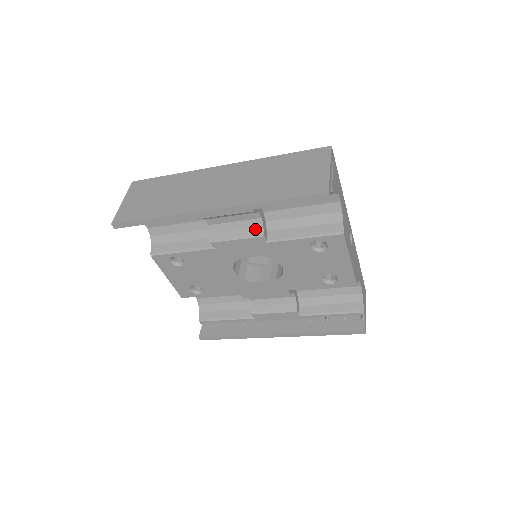
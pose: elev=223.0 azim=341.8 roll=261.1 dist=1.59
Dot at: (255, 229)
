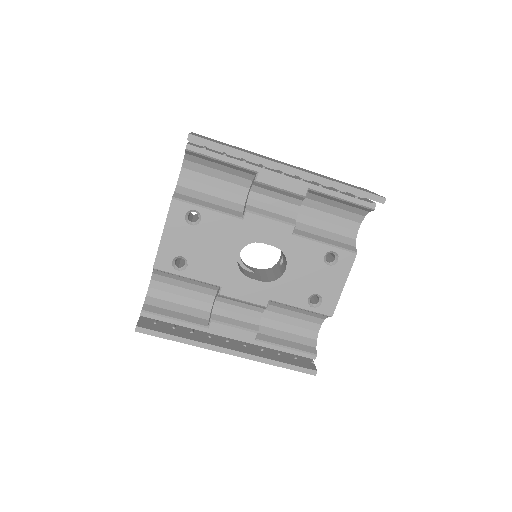
Dot at: (289, 219)
